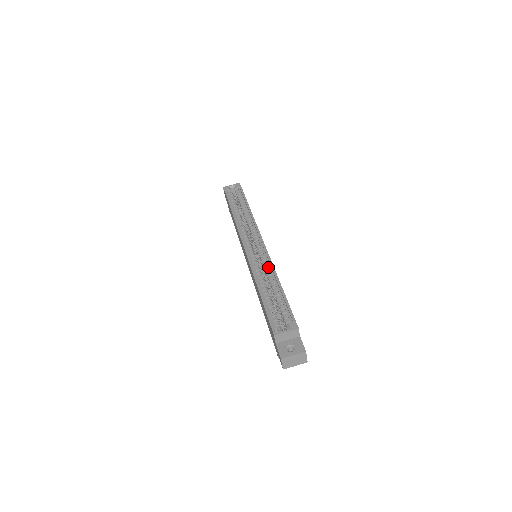
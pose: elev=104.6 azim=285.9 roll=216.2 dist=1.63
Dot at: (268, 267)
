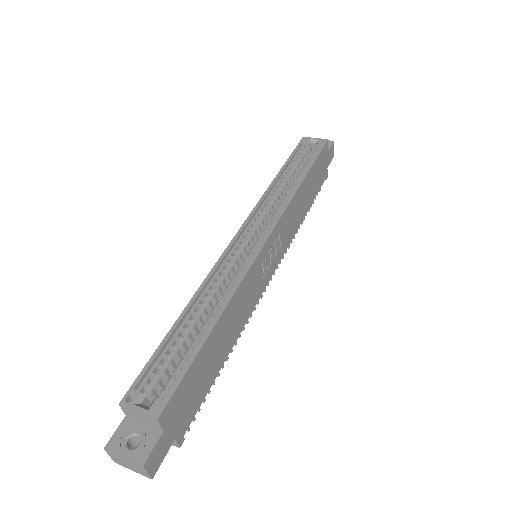
Dot at: (236, 283)
